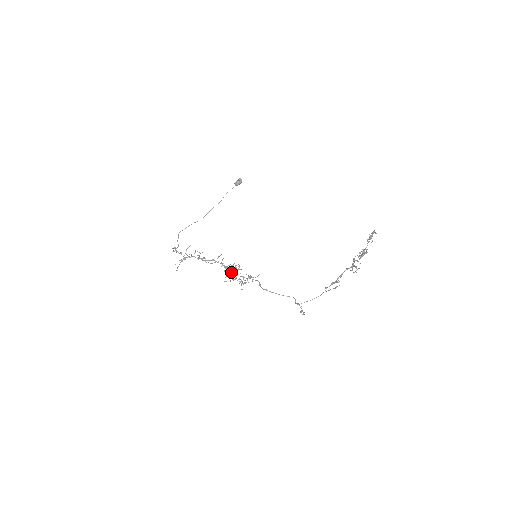
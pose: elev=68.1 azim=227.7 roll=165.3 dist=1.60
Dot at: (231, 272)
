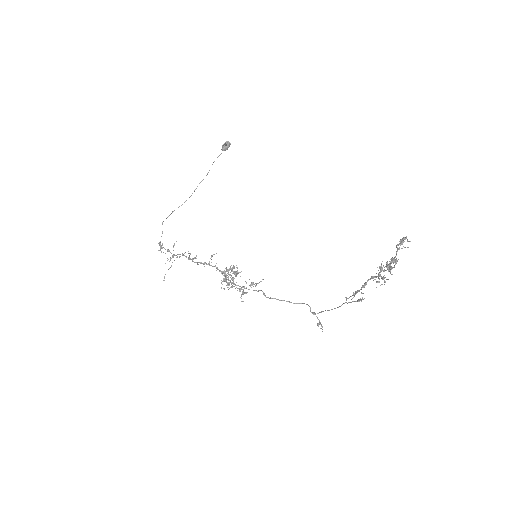
Dot at: (229, 275)
